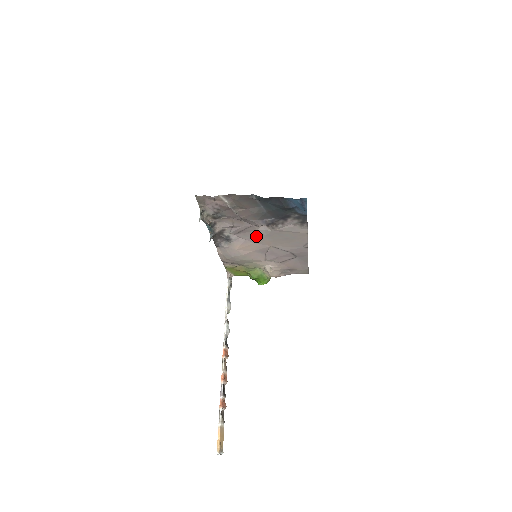
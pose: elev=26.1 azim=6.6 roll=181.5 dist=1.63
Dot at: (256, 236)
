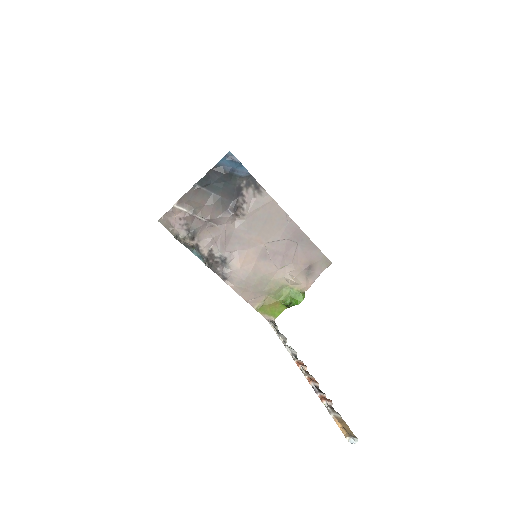
Dot at: (241, 238)
